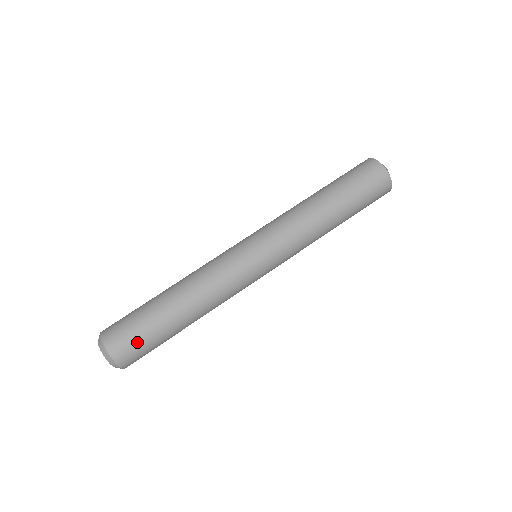
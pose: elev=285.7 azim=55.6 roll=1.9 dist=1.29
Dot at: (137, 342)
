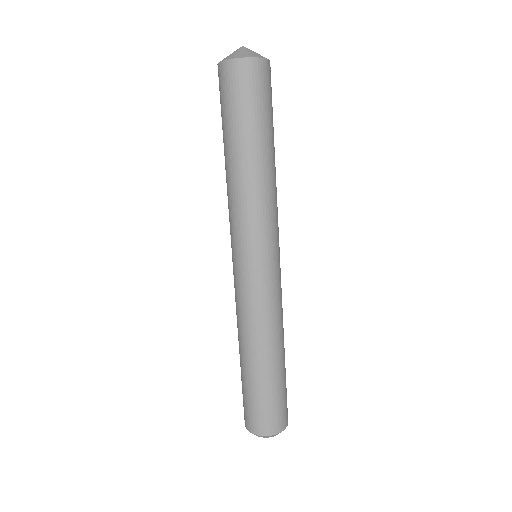
Dot at: (272, 410)
